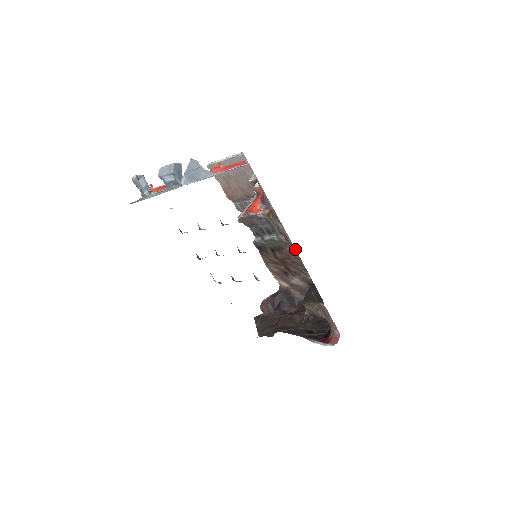
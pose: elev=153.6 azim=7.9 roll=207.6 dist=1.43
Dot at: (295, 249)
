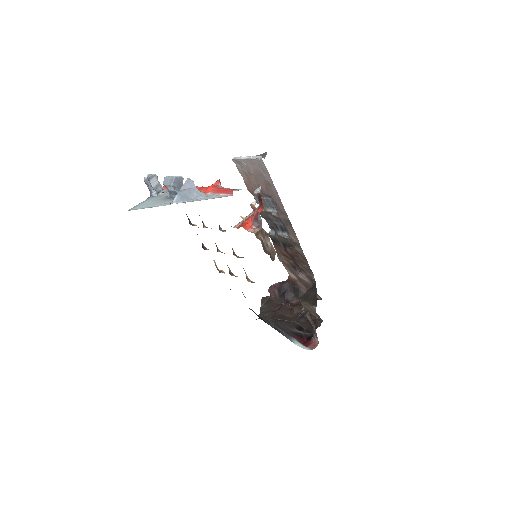
Dot at: (302, 250)
